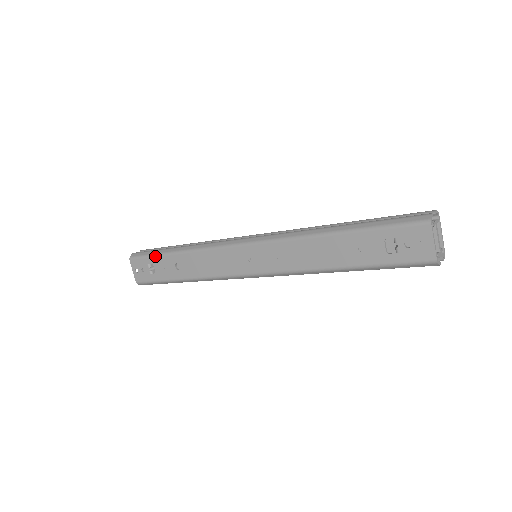
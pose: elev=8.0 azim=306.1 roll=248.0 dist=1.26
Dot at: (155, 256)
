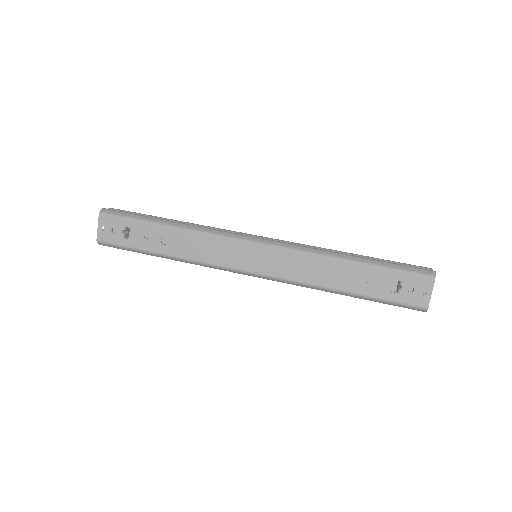
Dot at: (138, 221)
